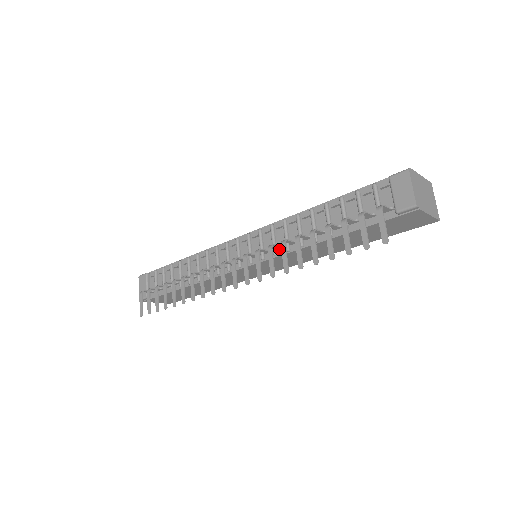
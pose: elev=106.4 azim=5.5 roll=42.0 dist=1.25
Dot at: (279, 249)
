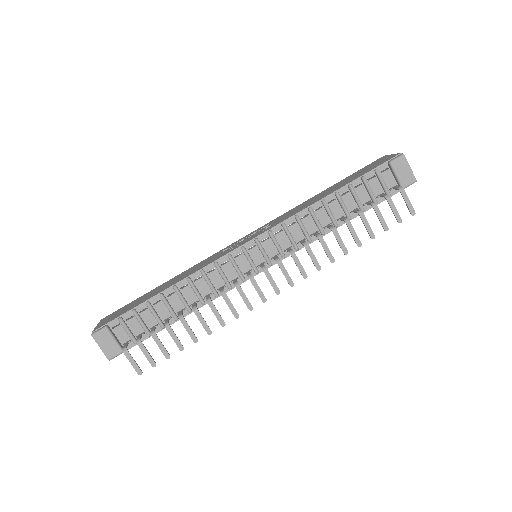
Dot at: (299, 243)
